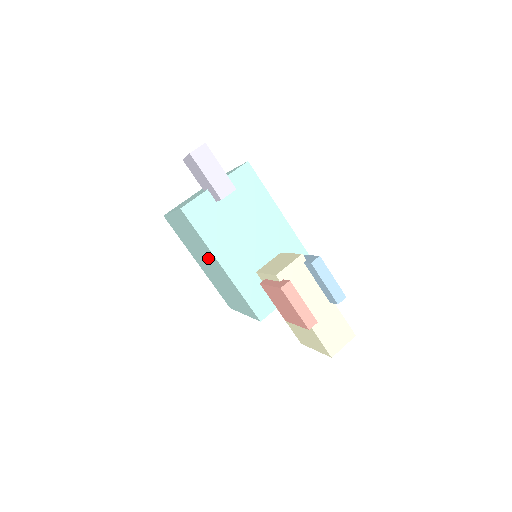
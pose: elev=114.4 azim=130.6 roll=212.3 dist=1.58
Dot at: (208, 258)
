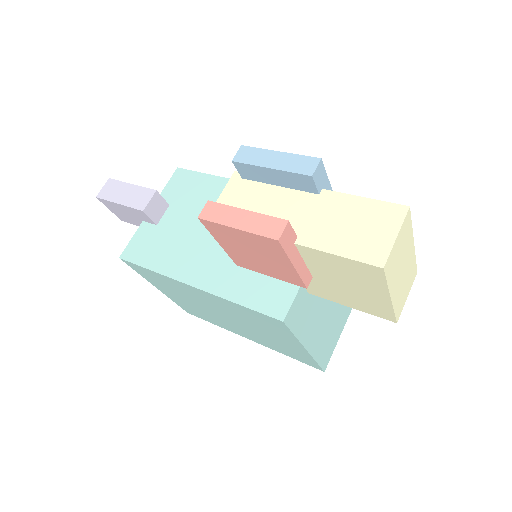
Dot at: (200, 300)
